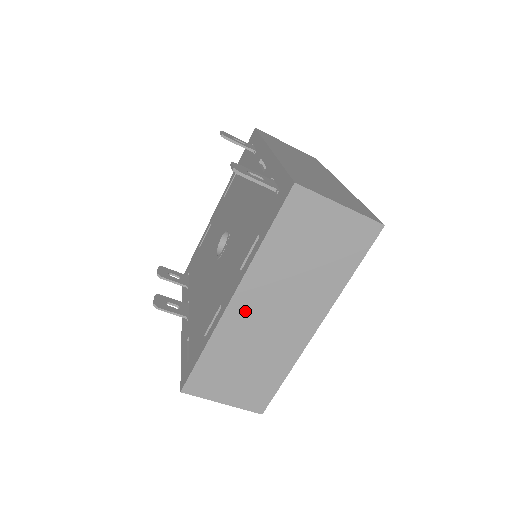
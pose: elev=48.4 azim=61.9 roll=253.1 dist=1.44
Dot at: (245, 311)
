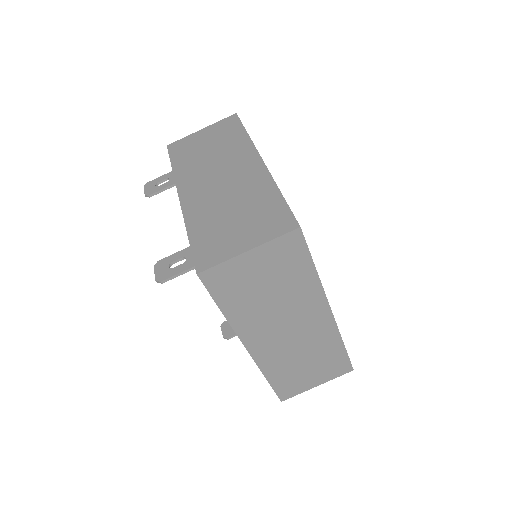
Dot at: (265, 347)
